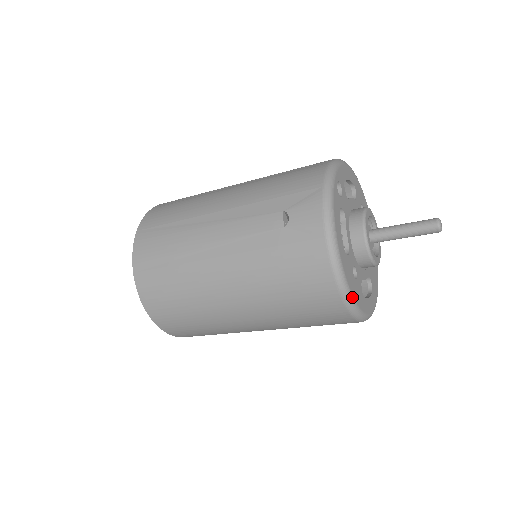
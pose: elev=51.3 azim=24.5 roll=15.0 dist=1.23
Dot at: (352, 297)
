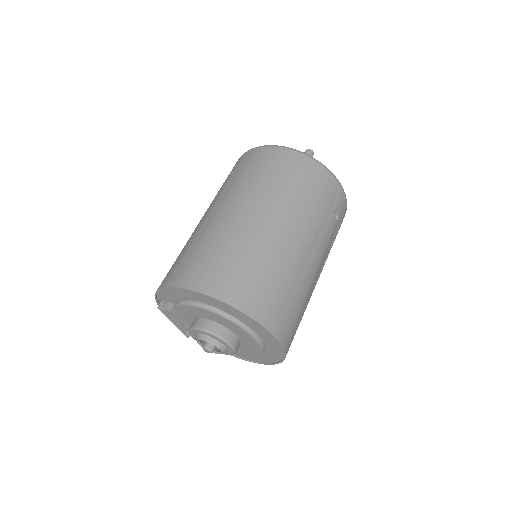
Dot at: occluded
